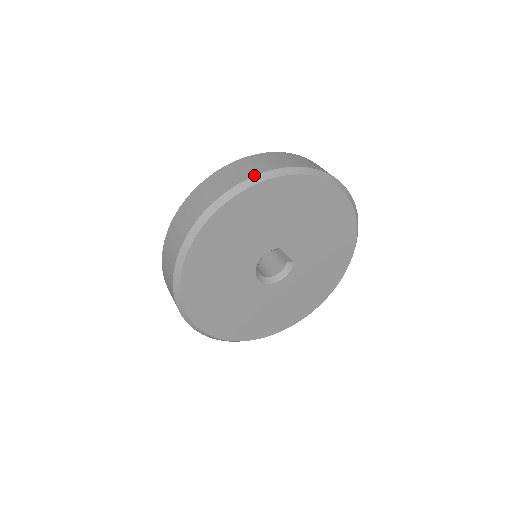
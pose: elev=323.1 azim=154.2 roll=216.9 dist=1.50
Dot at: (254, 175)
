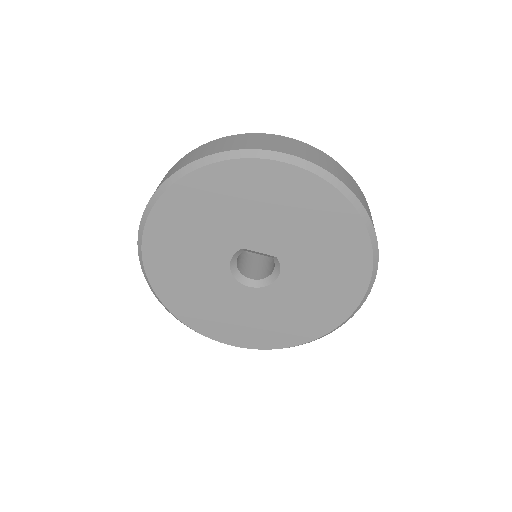
Dot at: (155, 191)
